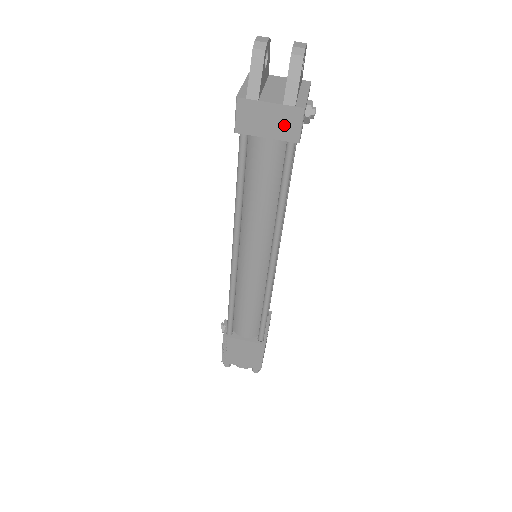
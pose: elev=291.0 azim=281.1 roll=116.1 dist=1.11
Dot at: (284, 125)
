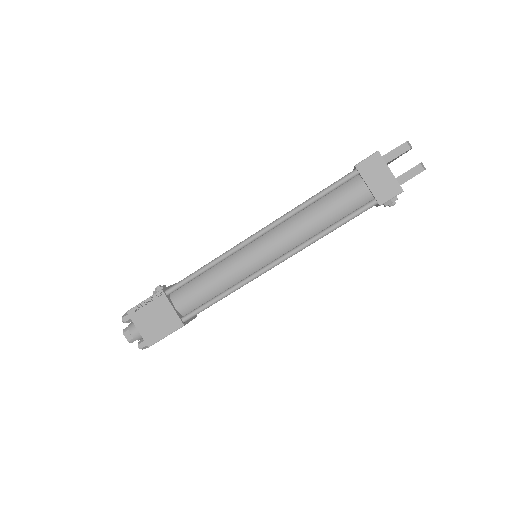
Dot at: (384, 189)
